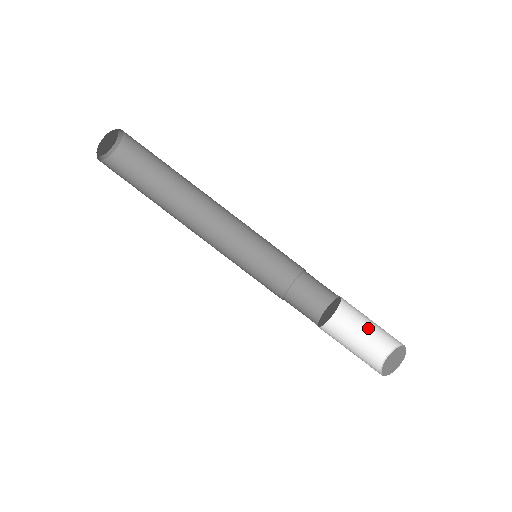
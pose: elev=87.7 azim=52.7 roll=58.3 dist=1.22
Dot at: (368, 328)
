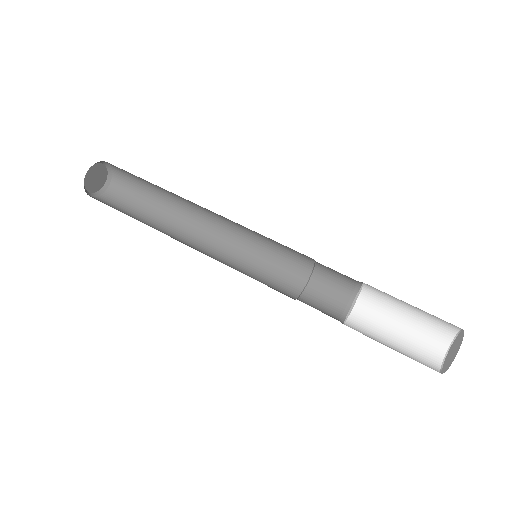
Dot at: (399, 344)
